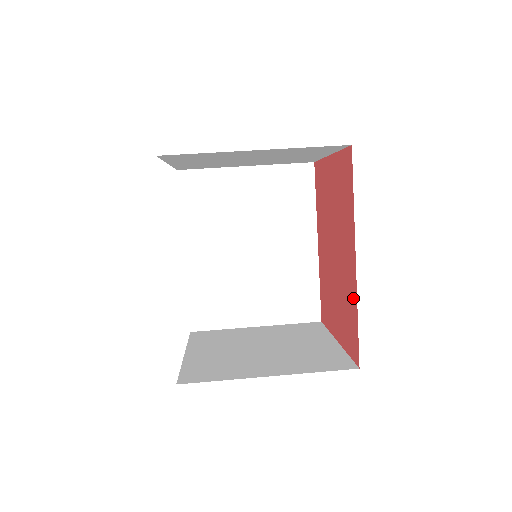
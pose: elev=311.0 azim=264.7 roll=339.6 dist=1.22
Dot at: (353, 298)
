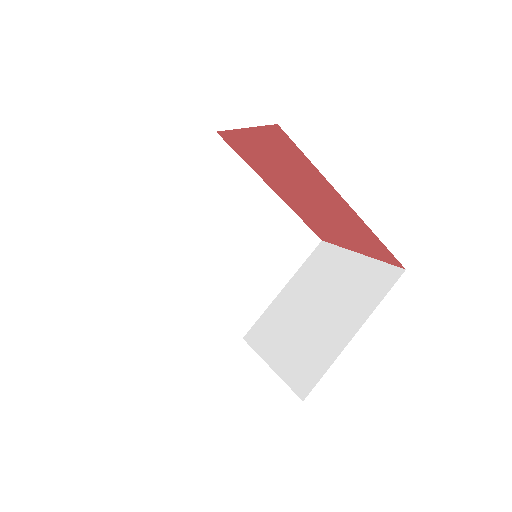
Dot at: (363, 228)
